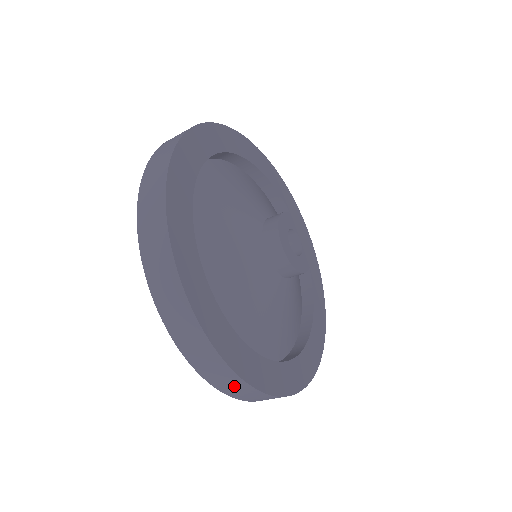
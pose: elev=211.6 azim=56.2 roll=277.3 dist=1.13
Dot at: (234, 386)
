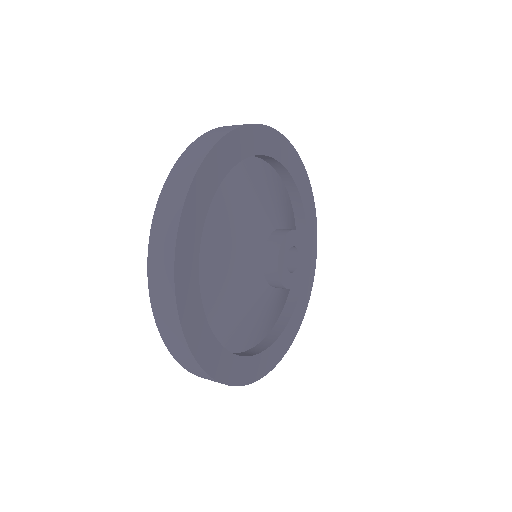
Dot at: (171, 329)
